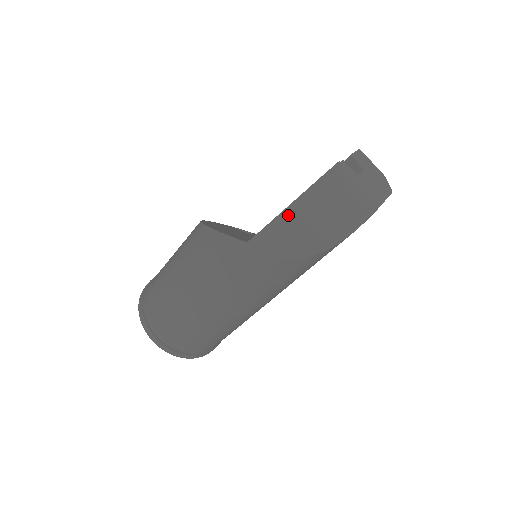
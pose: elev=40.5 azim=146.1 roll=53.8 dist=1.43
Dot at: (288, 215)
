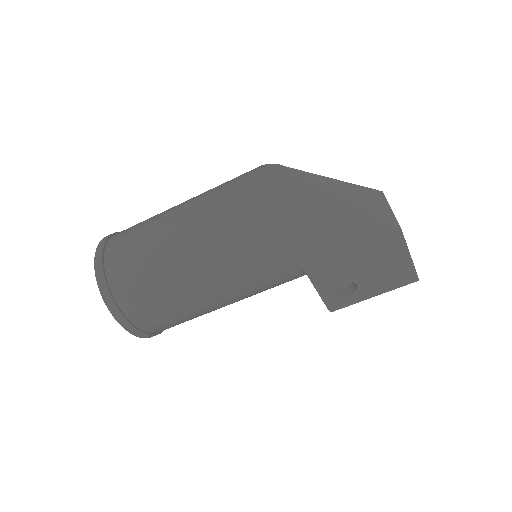
Dot at: (329, 181)
